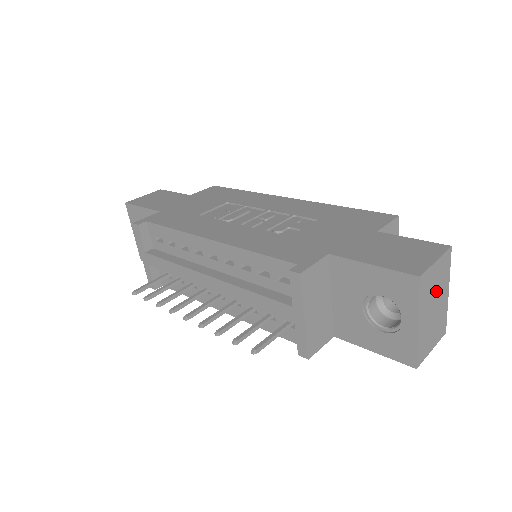
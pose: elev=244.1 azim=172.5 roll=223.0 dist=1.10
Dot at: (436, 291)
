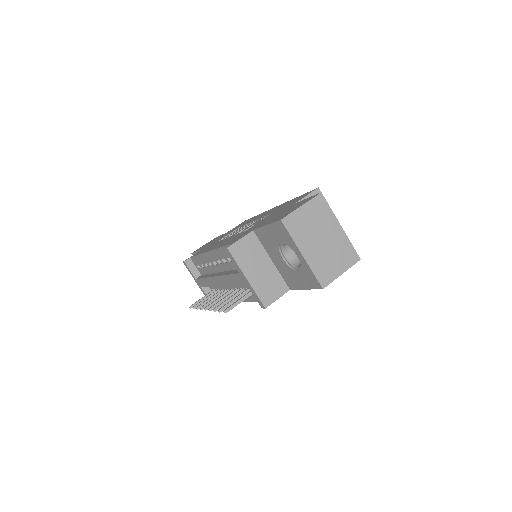
Dot at: (317, 228)
